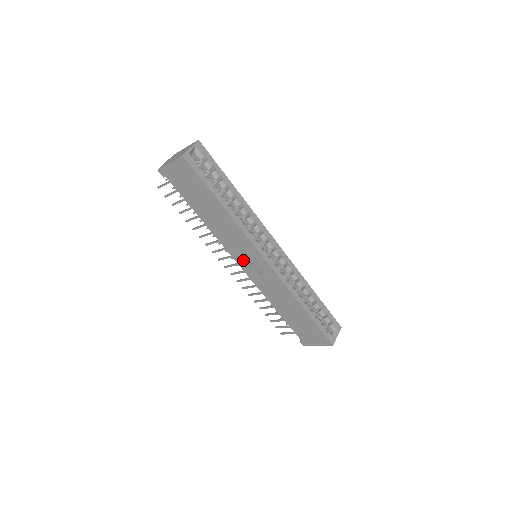
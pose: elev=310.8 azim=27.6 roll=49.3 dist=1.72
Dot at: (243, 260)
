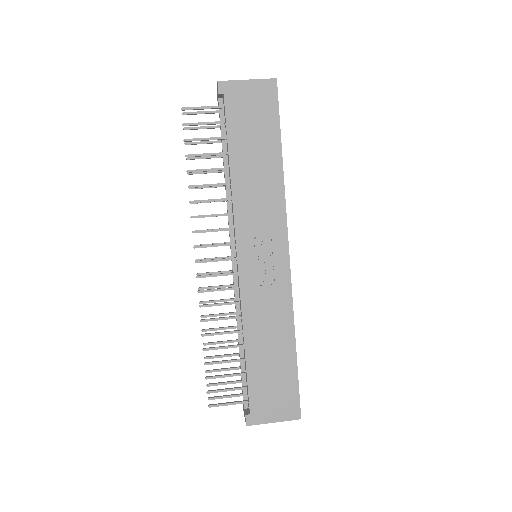
Dot at: (251, 248)
